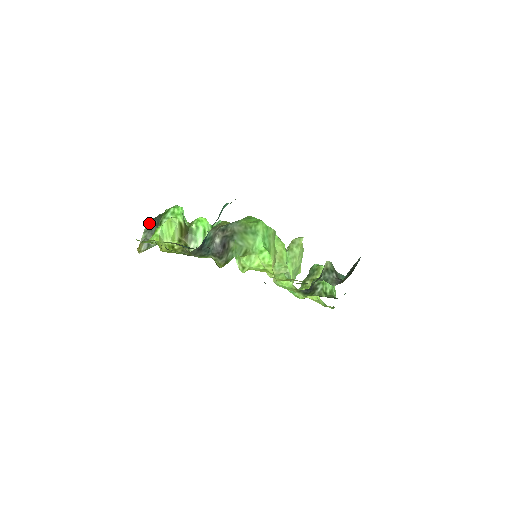
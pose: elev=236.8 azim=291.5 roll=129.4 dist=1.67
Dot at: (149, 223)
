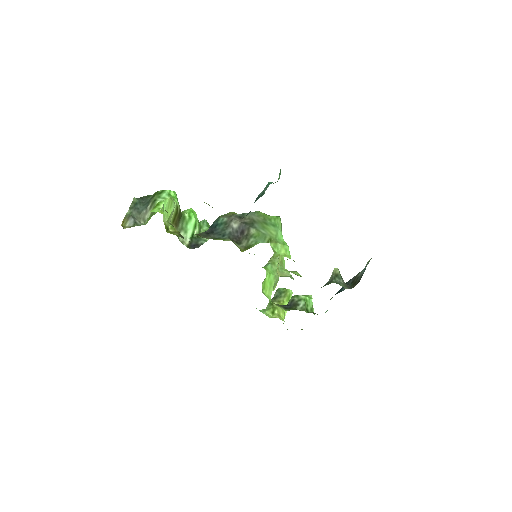
Dot at: (135, 200)
